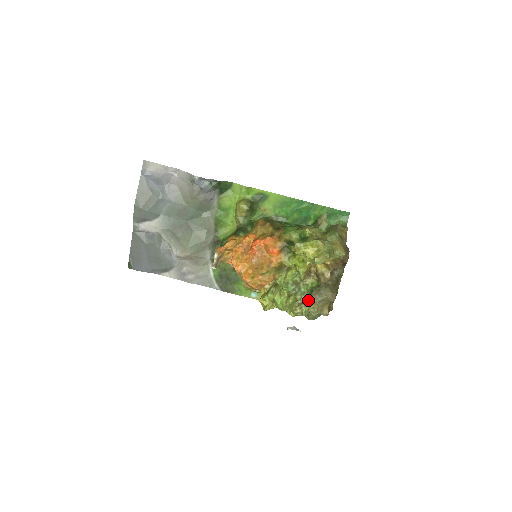
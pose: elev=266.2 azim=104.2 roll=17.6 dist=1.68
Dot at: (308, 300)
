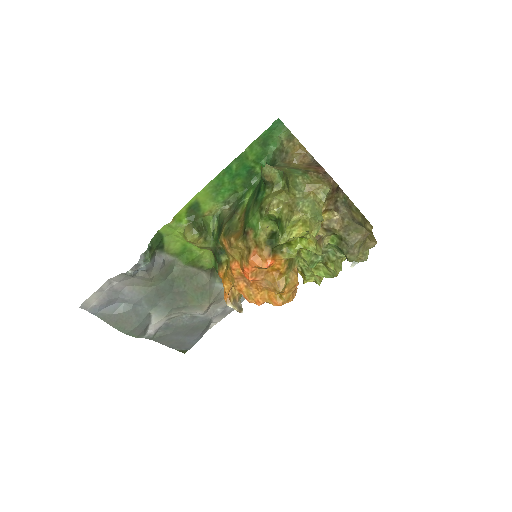
Dot at: occluded
